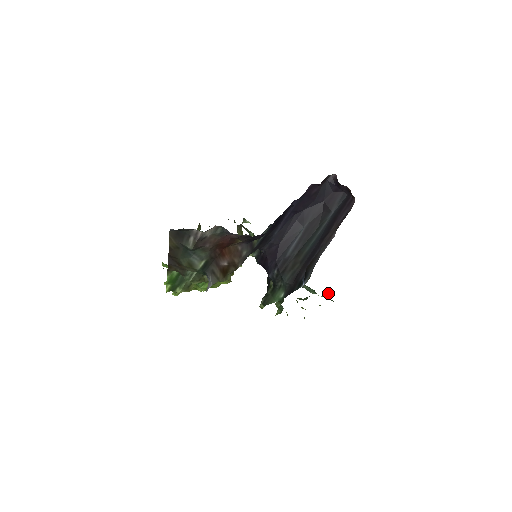
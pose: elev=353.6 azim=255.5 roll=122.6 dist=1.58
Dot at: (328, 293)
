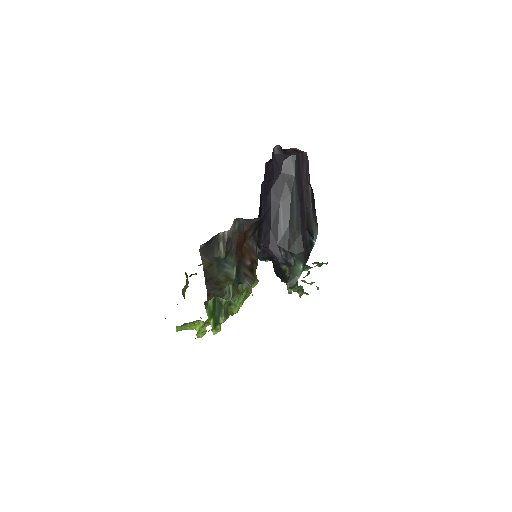
Dot at: (317, 262)
